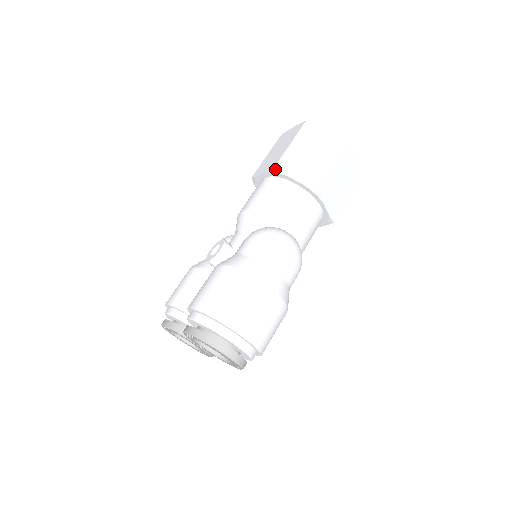
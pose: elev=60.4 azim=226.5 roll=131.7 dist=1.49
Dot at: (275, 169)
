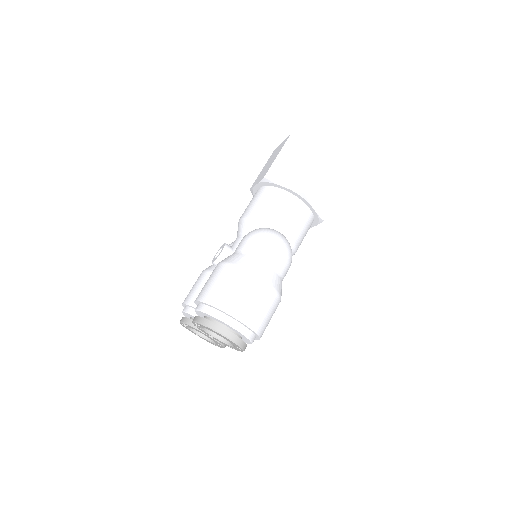
Dot at: (265, 179)
